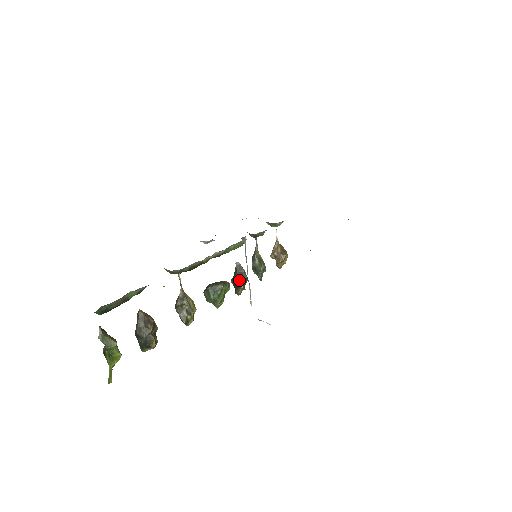
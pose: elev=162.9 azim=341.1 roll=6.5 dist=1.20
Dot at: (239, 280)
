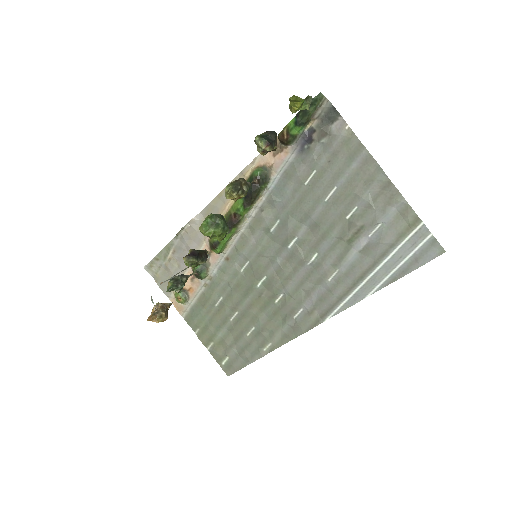
Dot at: (200, 256)
